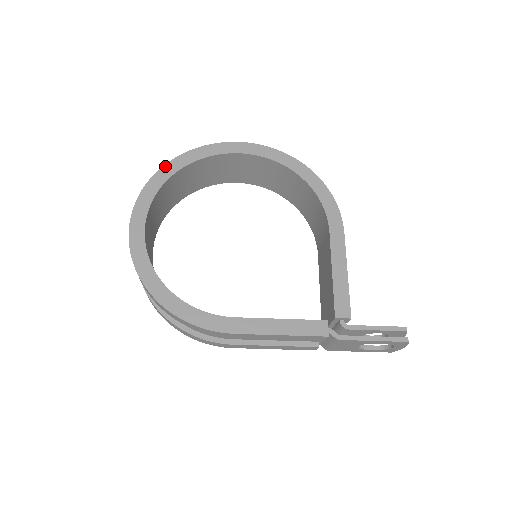
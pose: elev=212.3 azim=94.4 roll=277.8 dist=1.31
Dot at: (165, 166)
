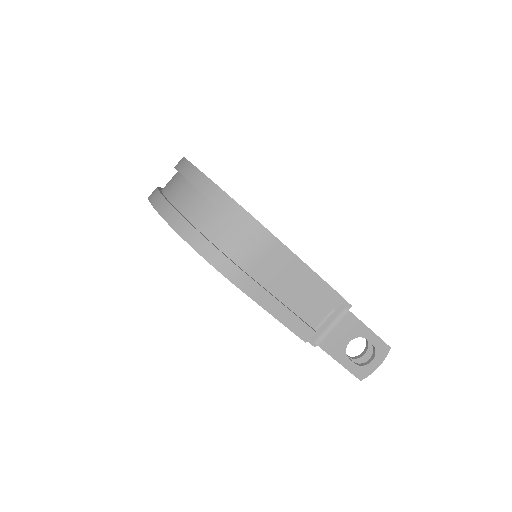
Dot at: occluded
